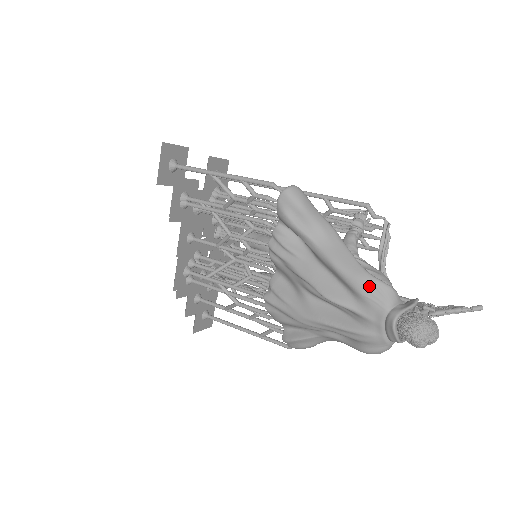
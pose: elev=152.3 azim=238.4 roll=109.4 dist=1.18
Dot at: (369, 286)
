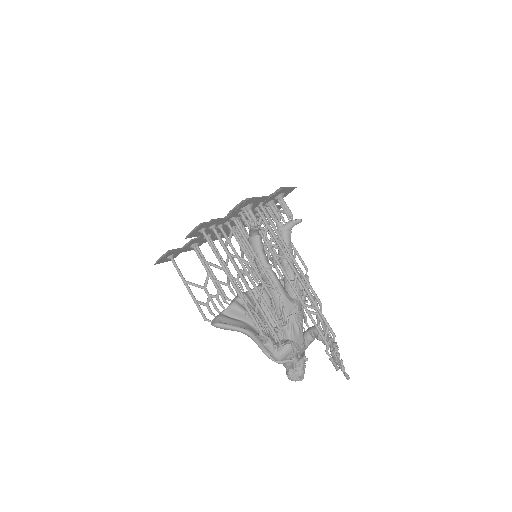
Dot at: occluded
